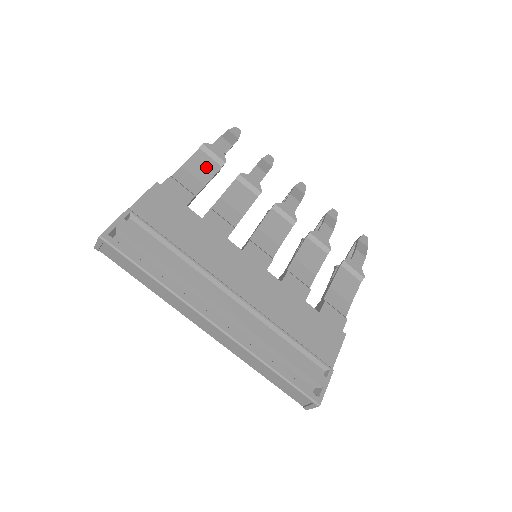
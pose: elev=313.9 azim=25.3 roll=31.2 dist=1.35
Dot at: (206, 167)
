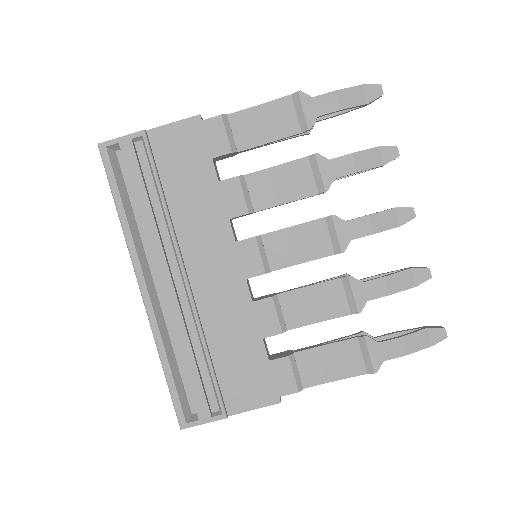
Dot at: (280, 123)
